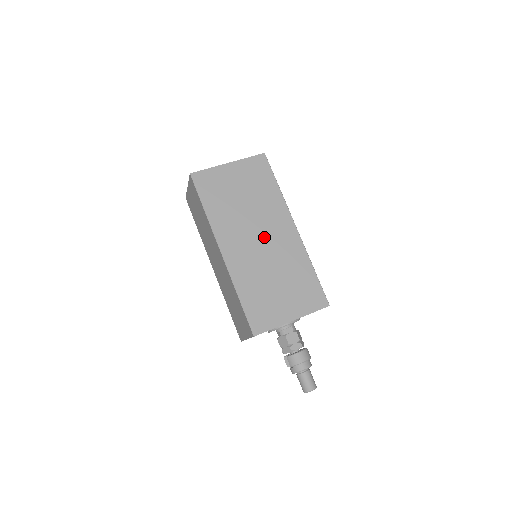
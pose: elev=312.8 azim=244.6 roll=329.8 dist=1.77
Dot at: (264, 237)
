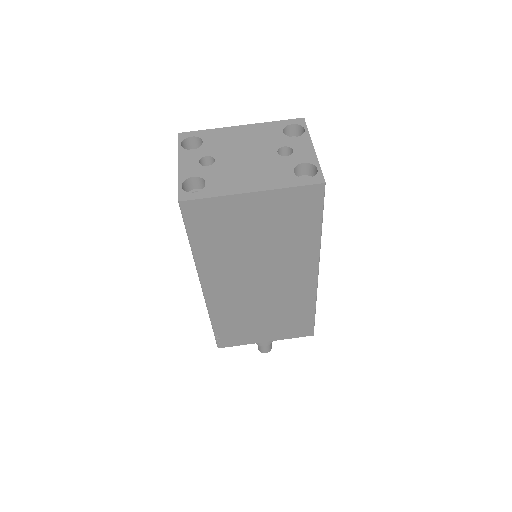
Dot at: (268, 281)
